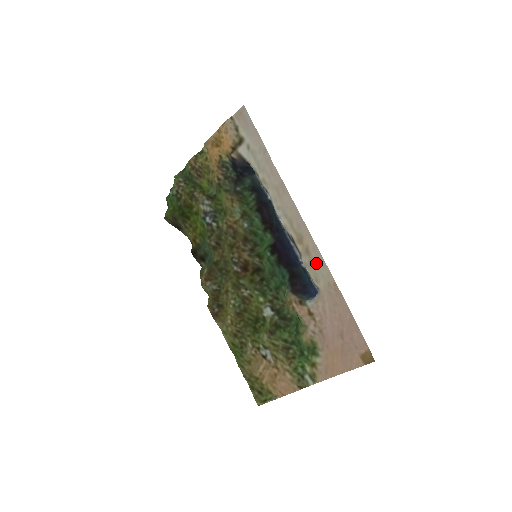
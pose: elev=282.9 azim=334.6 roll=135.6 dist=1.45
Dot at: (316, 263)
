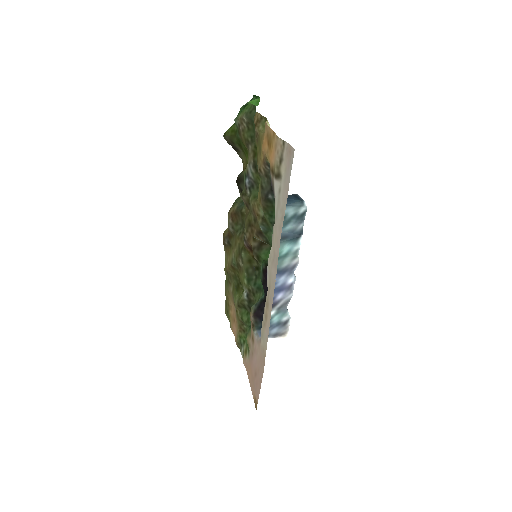
Dot at: (265, 331)
